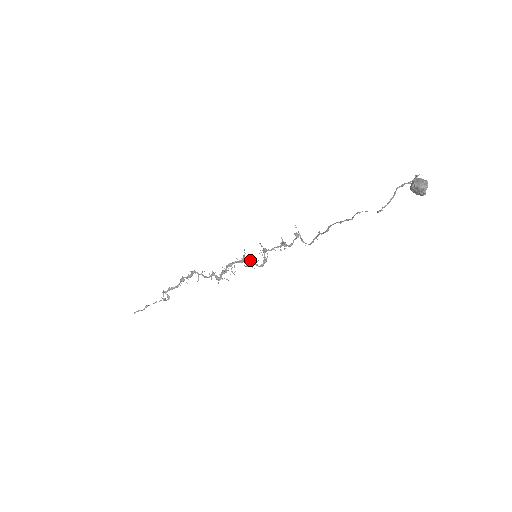
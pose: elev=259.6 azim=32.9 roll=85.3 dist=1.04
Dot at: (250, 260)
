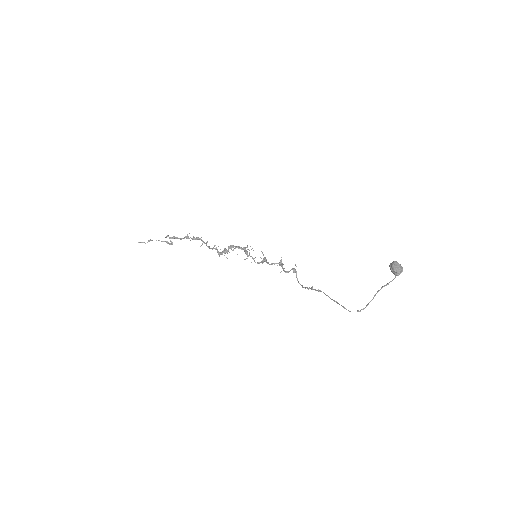
Dot at: occluded
